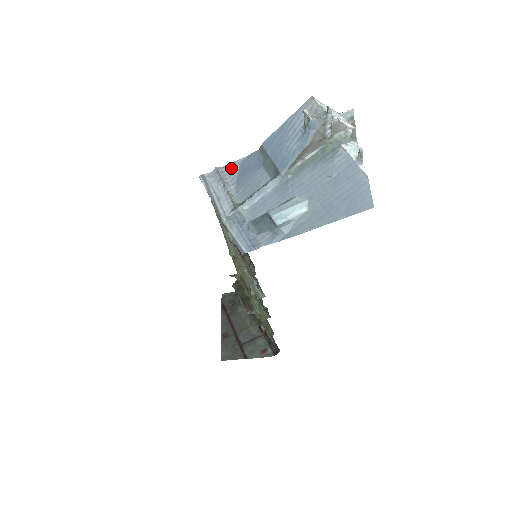
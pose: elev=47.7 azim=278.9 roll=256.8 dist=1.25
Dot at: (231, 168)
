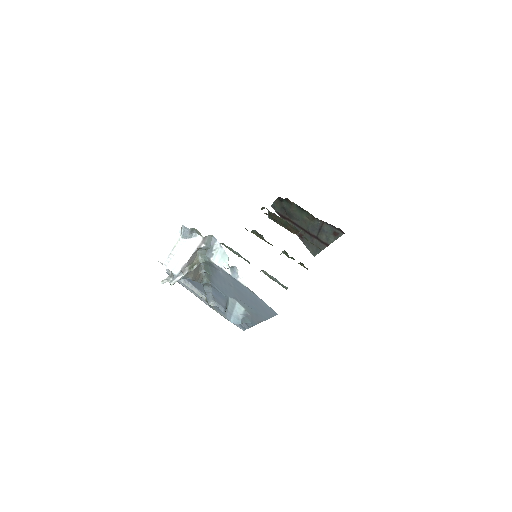
Dot at: occluded
